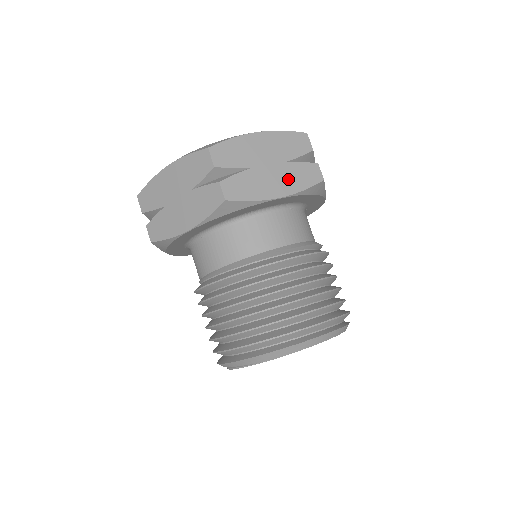
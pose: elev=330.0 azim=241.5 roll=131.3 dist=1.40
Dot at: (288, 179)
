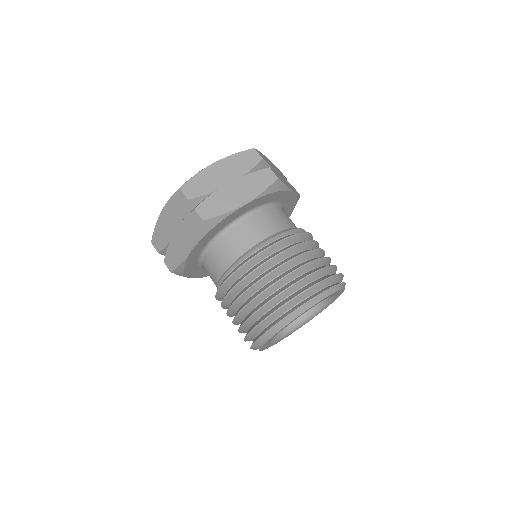
Dot at: (248, 188)
